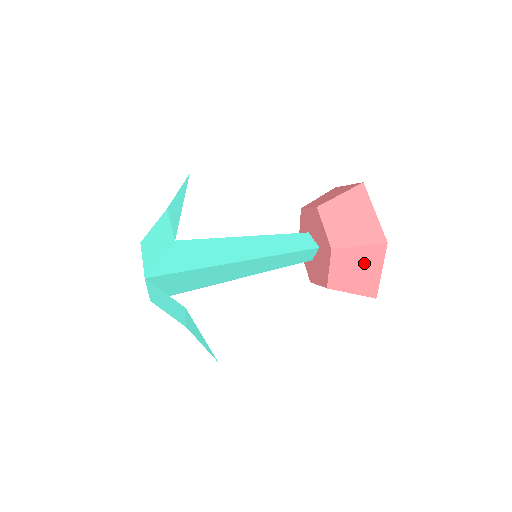
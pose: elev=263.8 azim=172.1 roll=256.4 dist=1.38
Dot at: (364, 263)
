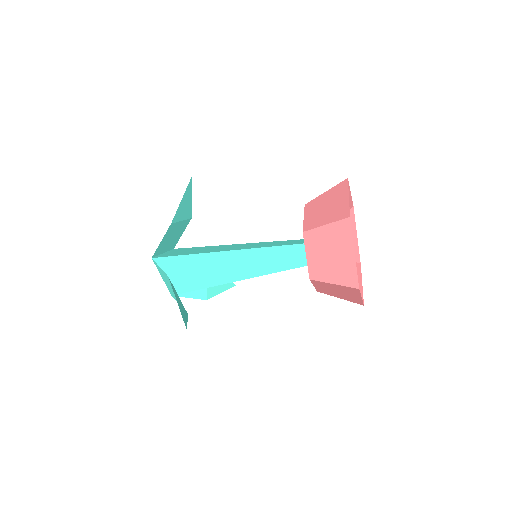
Dot at: (335, 244)
